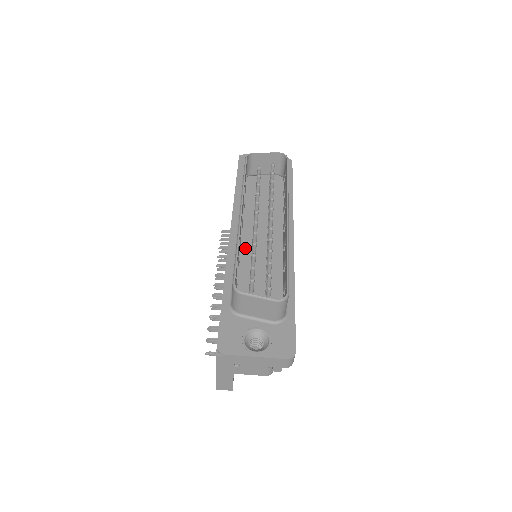
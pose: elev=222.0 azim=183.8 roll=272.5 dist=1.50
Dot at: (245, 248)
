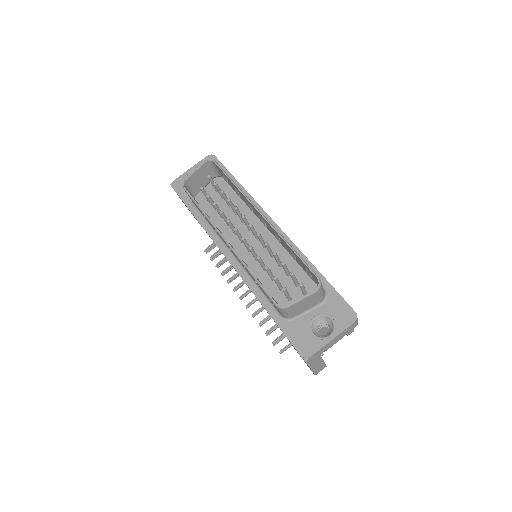
Dot at: (248, 262)
